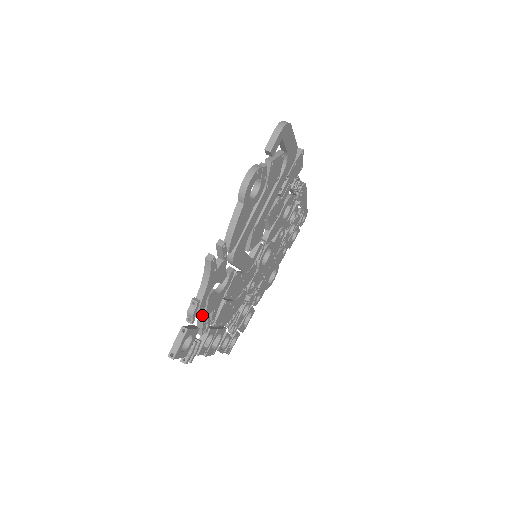
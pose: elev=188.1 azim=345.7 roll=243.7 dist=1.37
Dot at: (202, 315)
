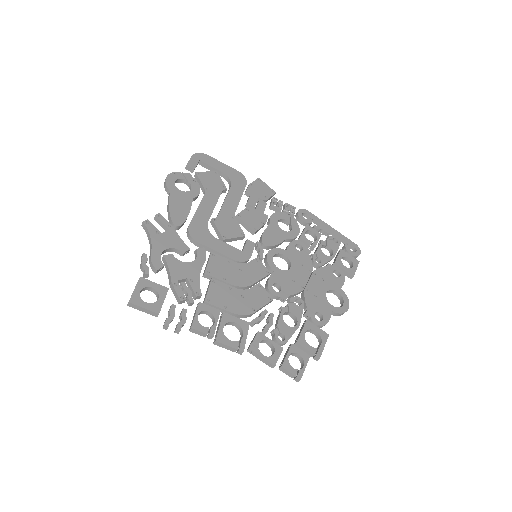
Dot at: (170, 279)
